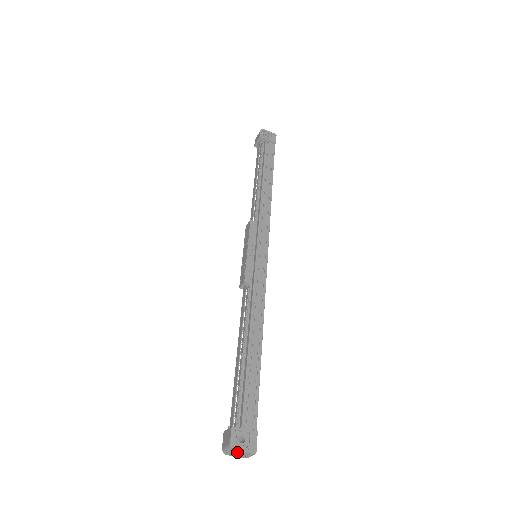
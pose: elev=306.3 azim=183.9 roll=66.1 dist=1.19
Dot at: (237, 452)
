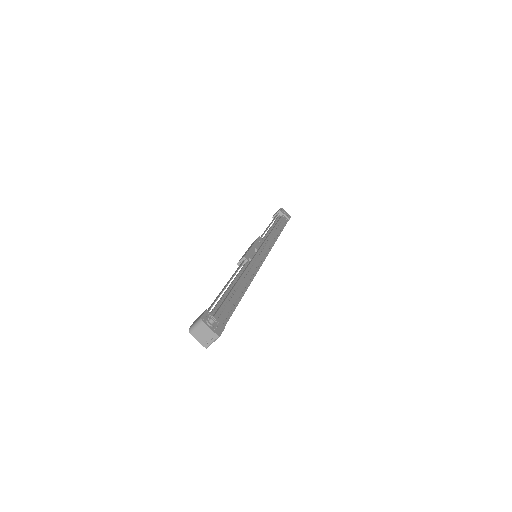
Dot at: (204, 327)
